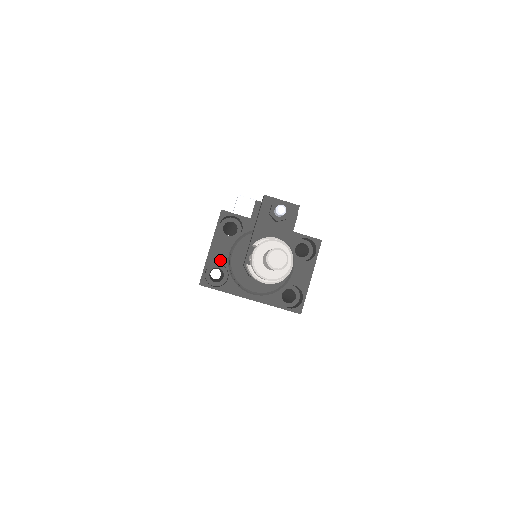
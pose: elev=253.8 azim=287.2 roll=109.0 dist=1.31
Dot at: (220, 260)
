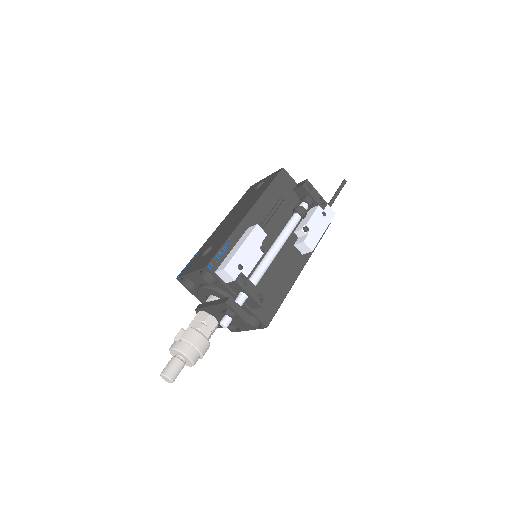
Dot at: (194, 282)
